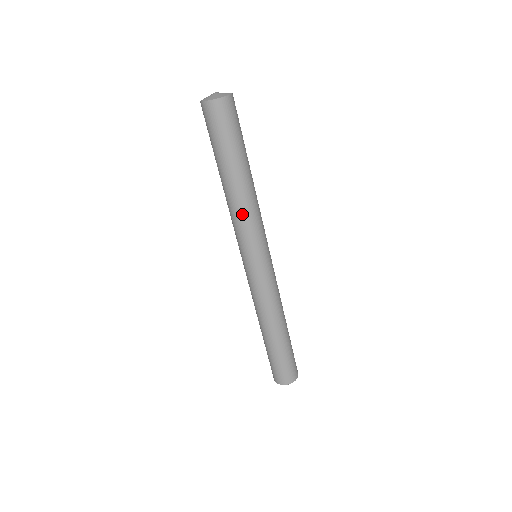
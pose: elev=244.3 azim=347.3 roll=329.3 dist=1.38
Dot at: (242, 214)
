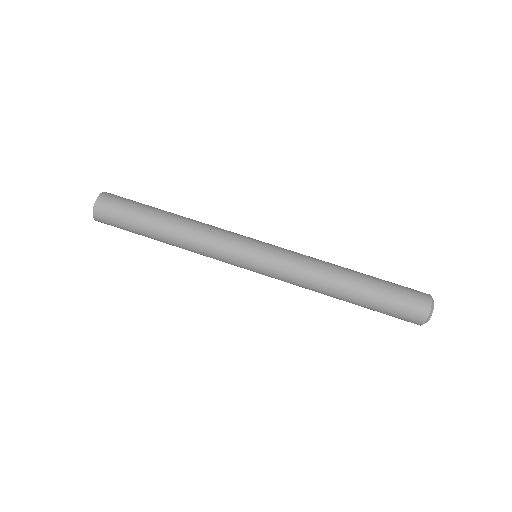
Dot at: (199, 240)
